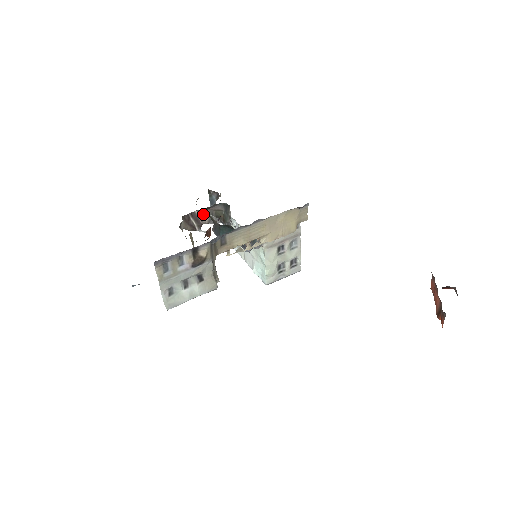
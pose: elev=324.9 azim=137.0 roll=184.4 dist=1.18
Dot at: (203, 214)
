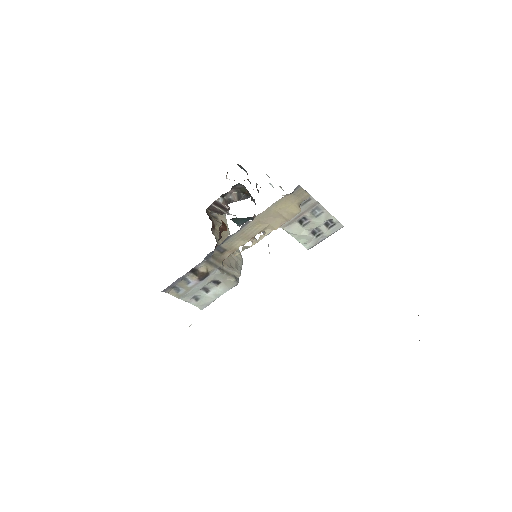
Dot at: (230, 194)
